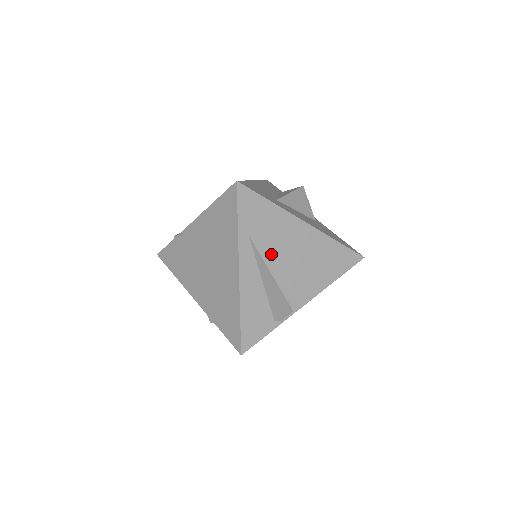
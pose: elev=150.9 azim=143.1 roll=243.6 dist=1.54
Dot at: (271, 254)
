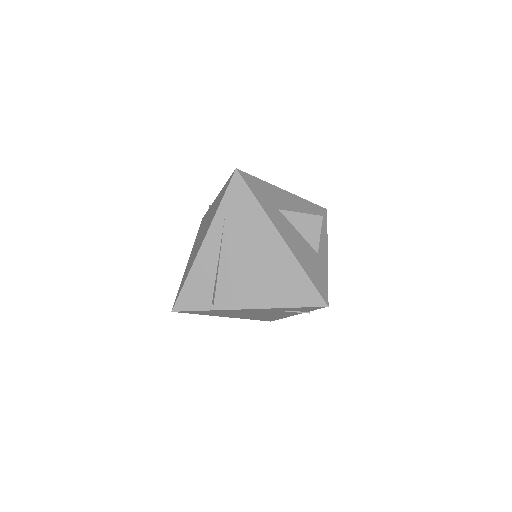
Dot at: (237, 245)
